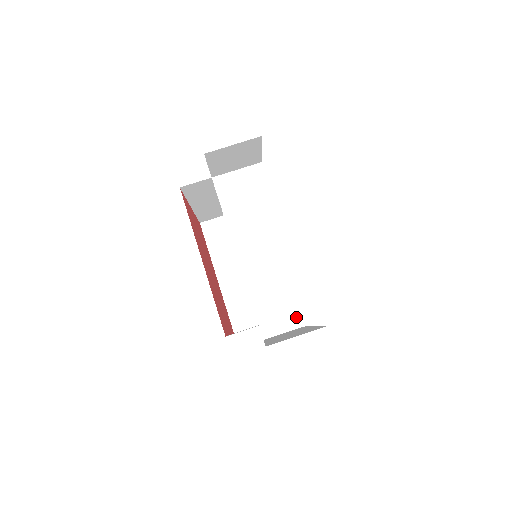
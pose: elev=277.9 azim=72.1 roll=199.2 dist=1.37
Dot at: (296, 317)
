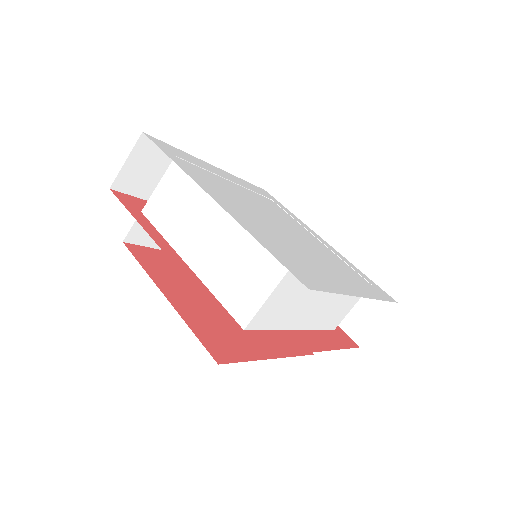
Dot at: occluded
